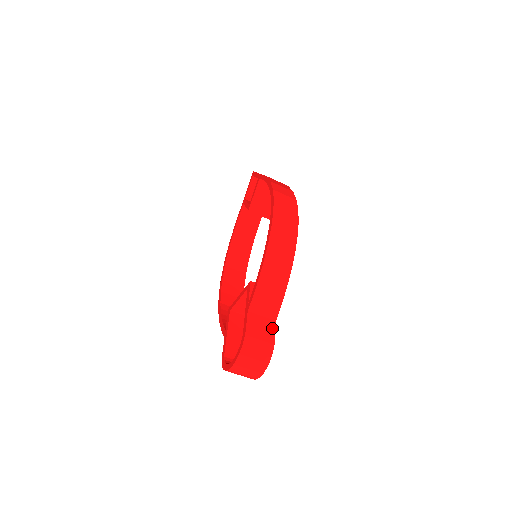
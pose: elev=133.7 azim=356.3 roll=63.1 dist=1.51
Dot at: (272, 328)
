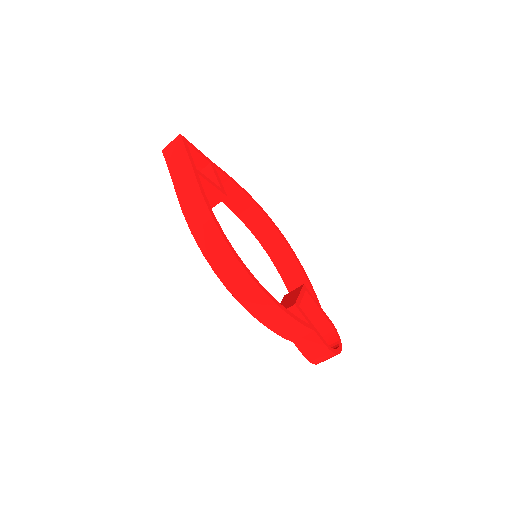
Dot at: (317, 339)
